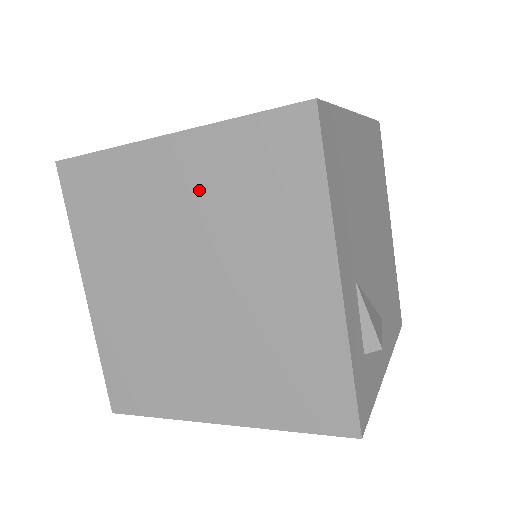
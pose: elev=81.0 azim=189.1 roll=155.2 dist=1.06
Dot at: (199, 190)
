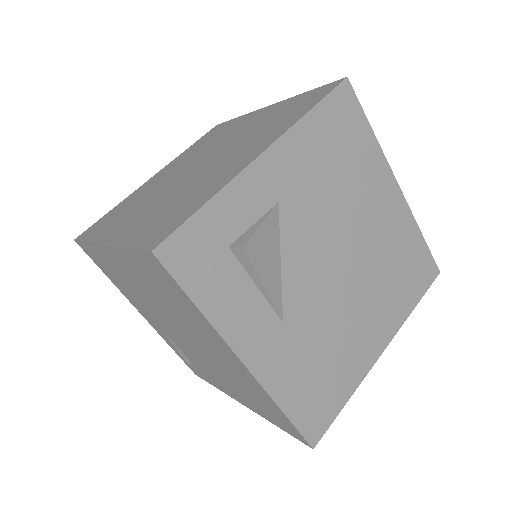
Dot at: (254, 124)
